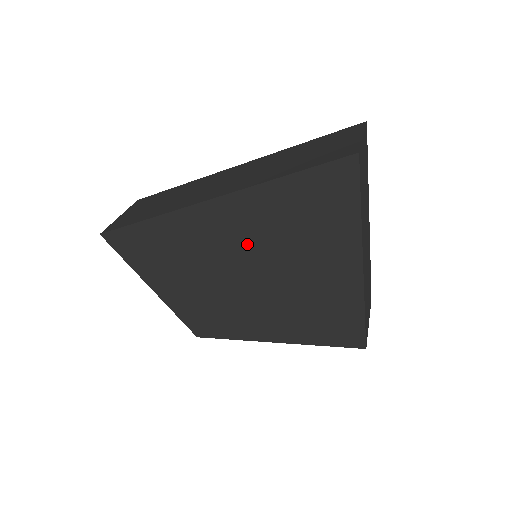
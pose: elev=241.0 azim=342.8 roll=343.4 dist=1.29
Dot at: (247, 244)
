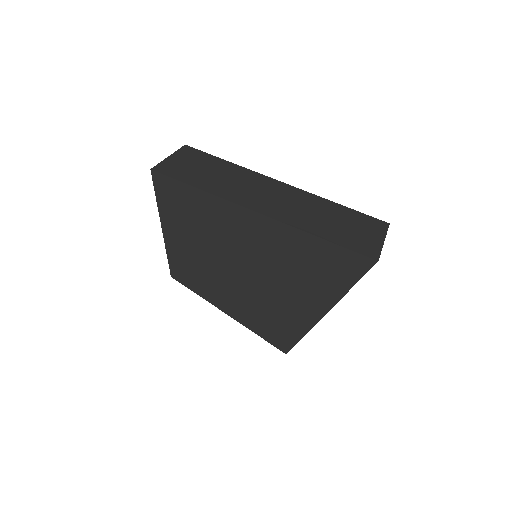
Dot at: (261, 254)
